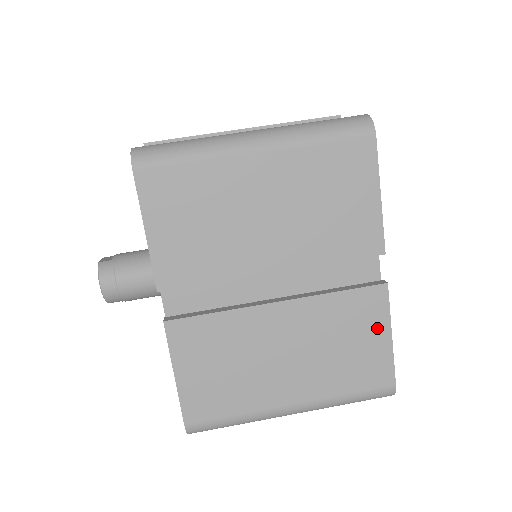
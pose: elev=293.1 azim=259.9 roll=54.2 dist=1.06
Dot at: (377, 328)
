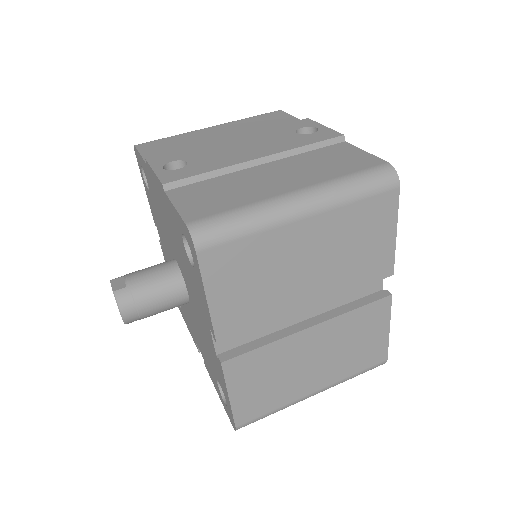
Dot at: (380, 326)
